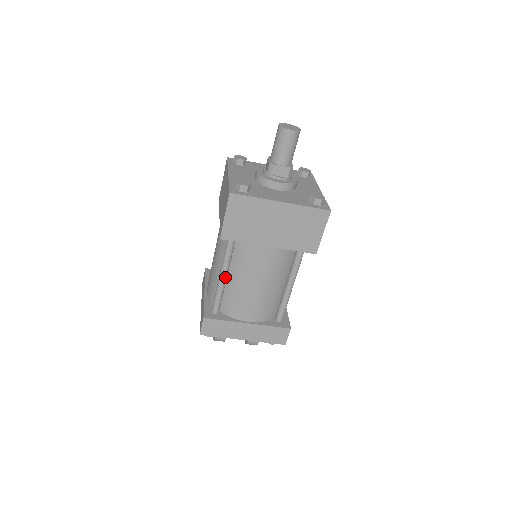
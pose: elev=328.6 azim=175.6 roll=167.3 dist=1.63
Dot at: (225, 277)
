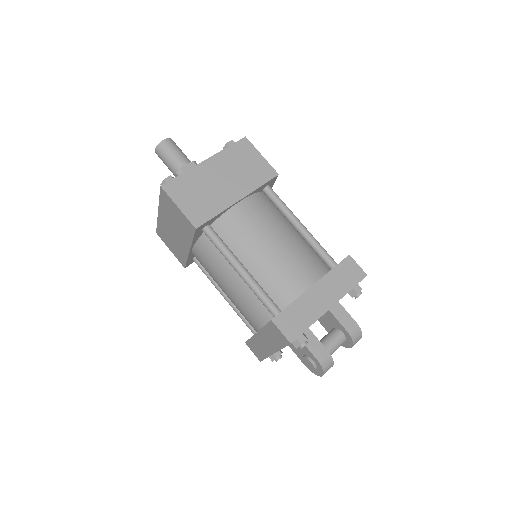
Dot at: (243, 268)
